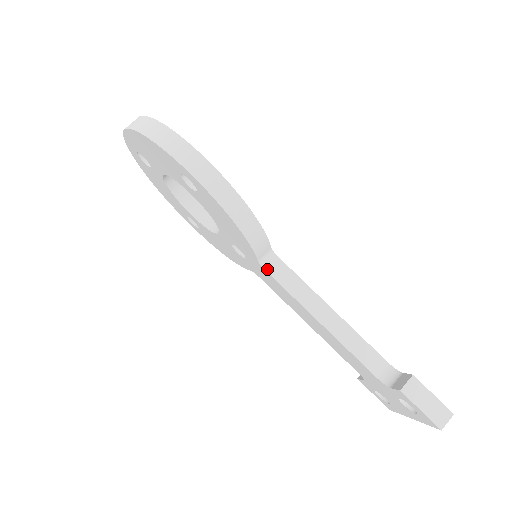
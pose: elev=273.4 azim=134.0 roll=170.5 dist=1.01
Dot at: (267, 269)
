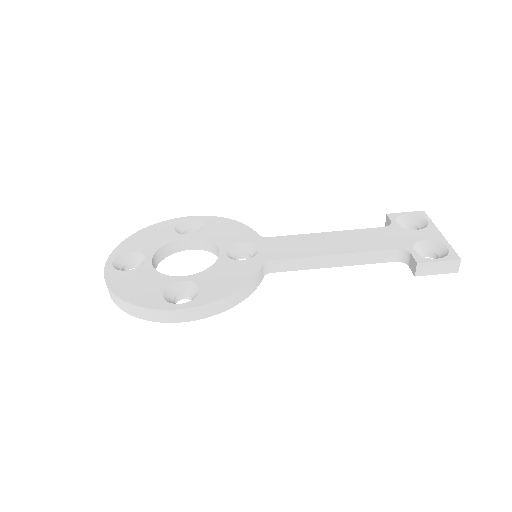
Dot at: (272, 271)
